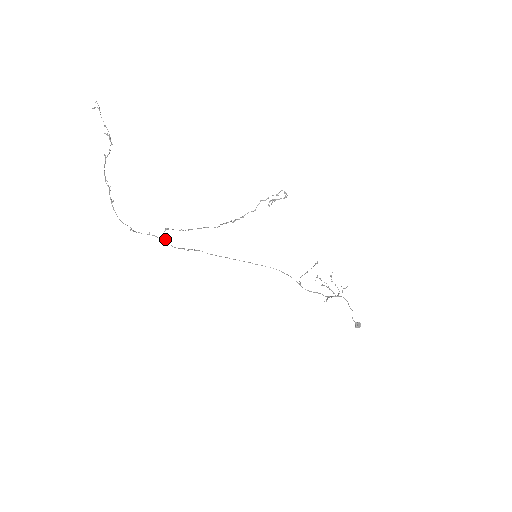
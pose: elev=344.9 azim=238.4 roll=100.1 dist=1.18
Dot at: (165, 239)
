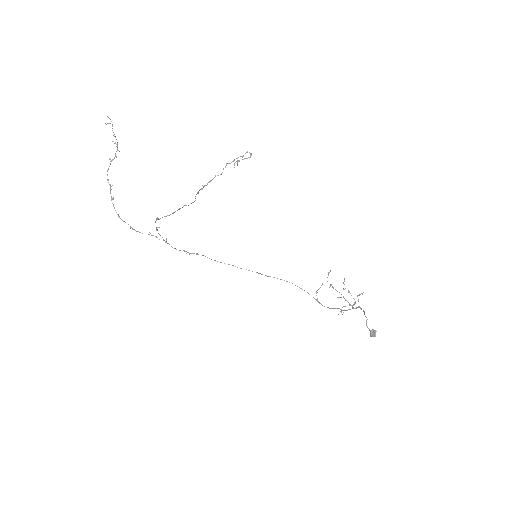
Dot at: occluded
